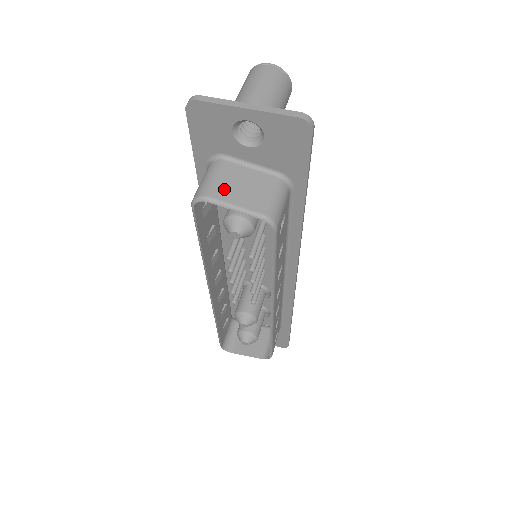
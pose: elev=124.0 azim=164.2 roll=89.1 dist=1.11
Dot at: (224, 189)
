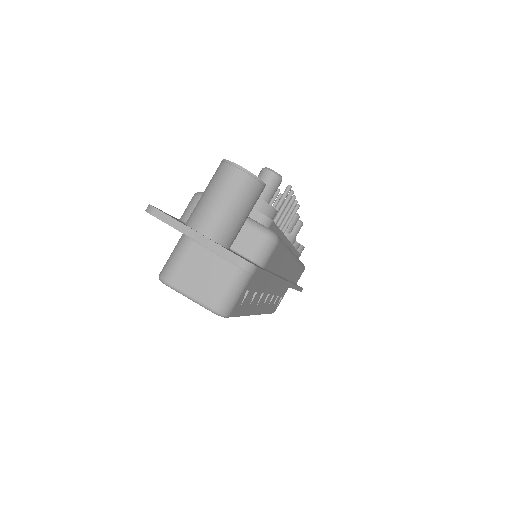
Dot at: (184, 276)
